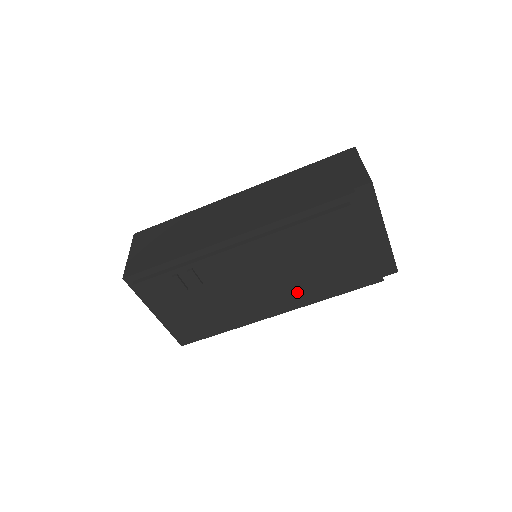
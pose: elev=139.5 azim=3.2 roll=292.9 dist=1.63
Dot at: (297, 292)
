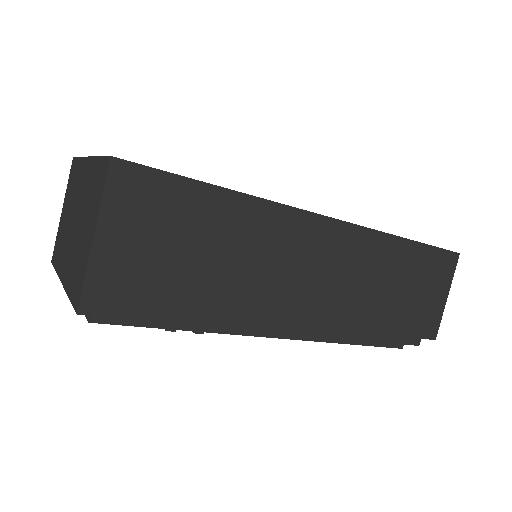
Dot at: occluded
